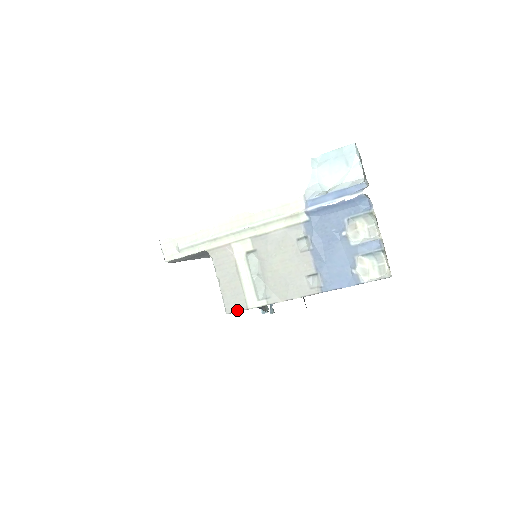
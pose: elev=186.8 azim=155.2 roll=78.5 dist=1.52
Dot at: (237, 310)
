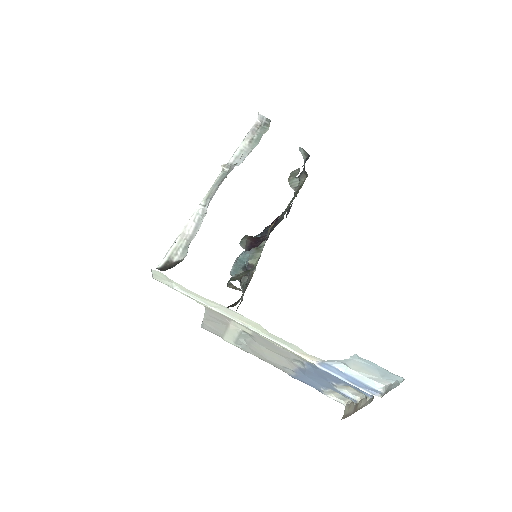
Dot at: occluded
